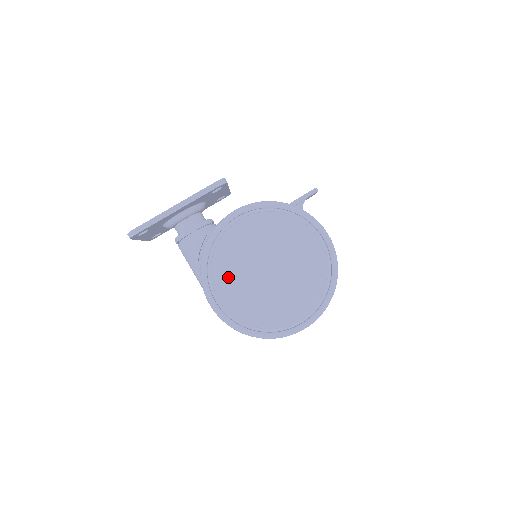
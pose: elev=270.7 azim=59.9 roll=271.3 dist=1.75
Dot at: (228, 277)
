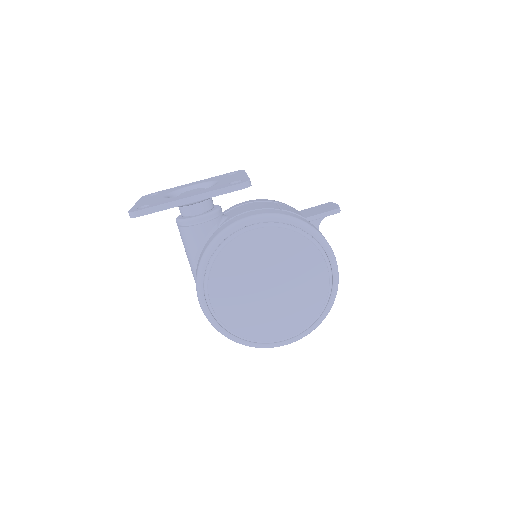
Dot at: (226, 283)
